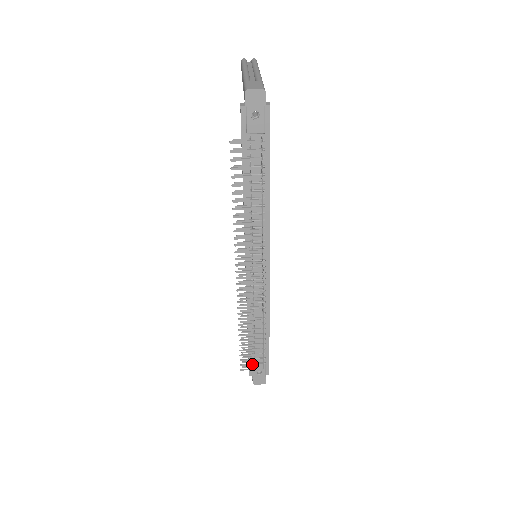
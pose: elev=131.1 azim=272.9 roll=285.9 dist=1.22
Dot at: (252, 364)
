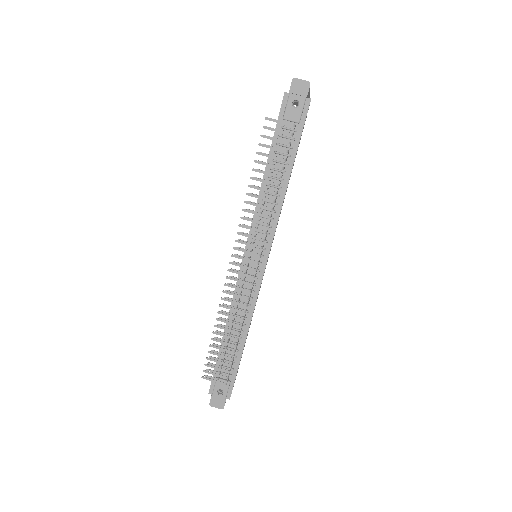
Dot at: (216, 374)
